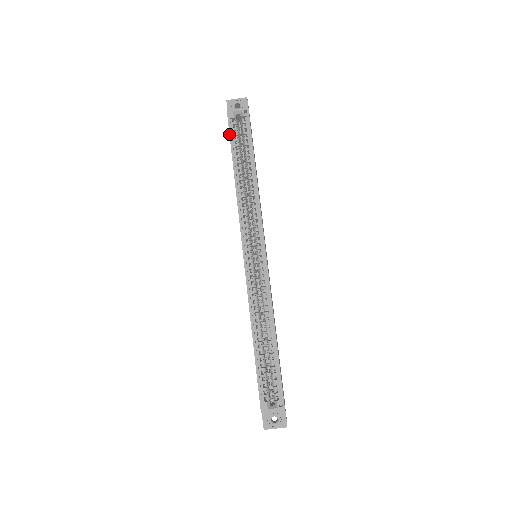
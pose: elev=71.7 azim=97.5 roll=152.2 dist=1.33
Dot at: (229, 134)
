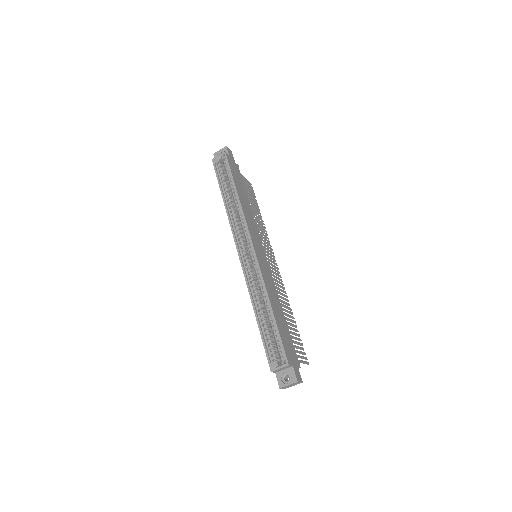
Dot at: (216, 174)
